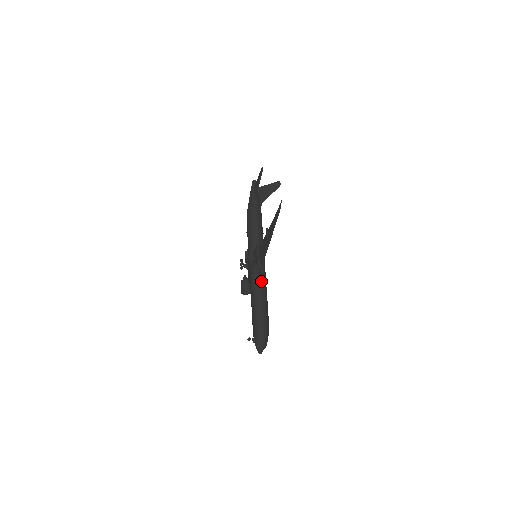
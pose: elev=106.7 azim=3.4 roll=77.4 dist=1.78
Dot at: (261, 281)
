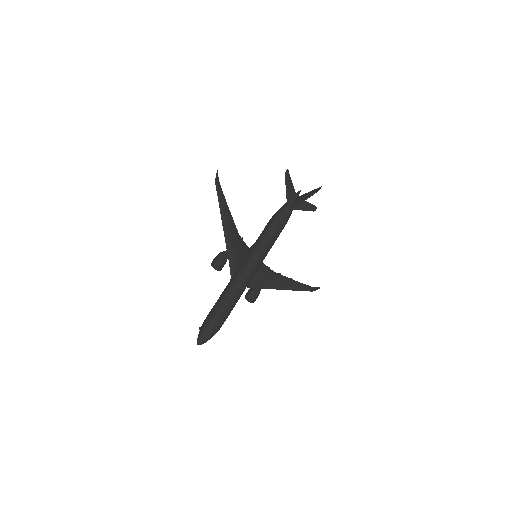
Dot at: (217, 265)
